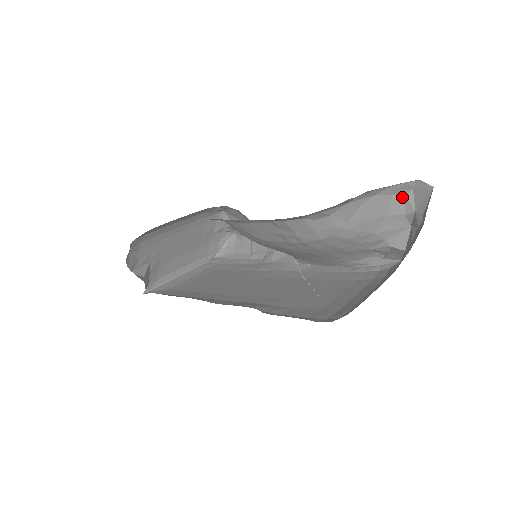
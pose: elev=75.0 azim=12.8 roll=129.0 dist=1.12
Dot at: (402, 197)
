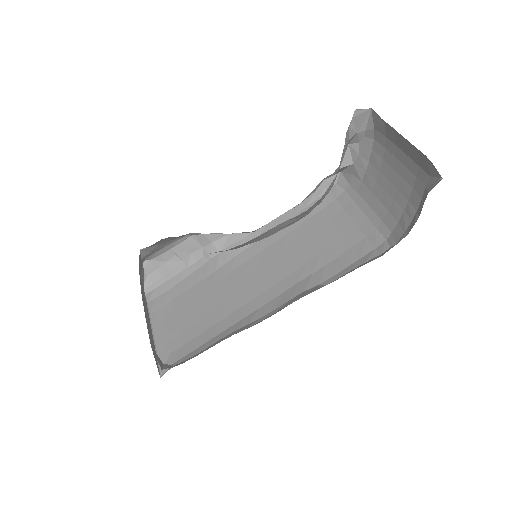
Dot at: (348, 129)
